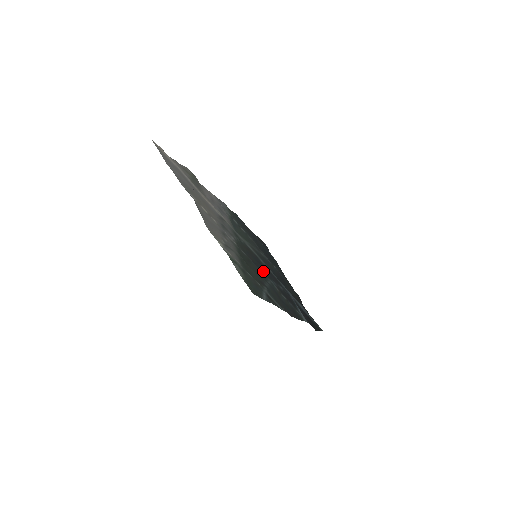
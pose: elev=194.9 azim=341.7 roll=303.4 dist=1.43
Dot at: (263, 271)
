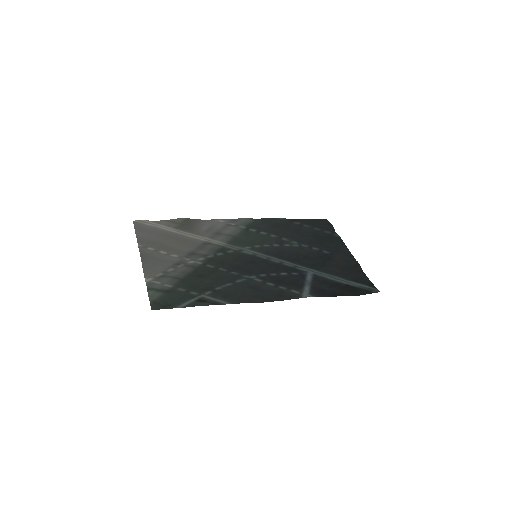
Dot at: (248, 270)
